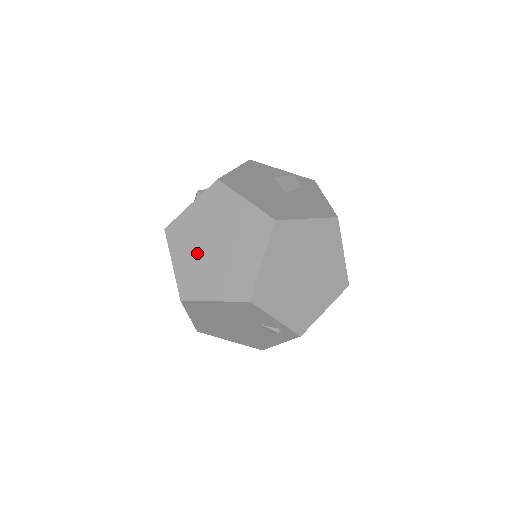
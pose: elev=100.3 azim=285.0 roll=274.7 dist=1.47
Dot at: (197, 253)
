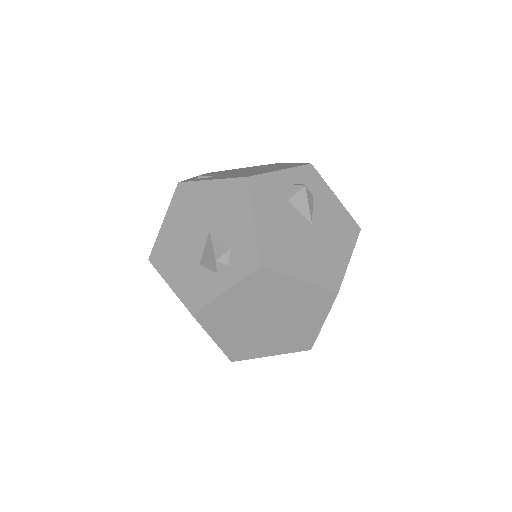
Dot at: (245, 328)
